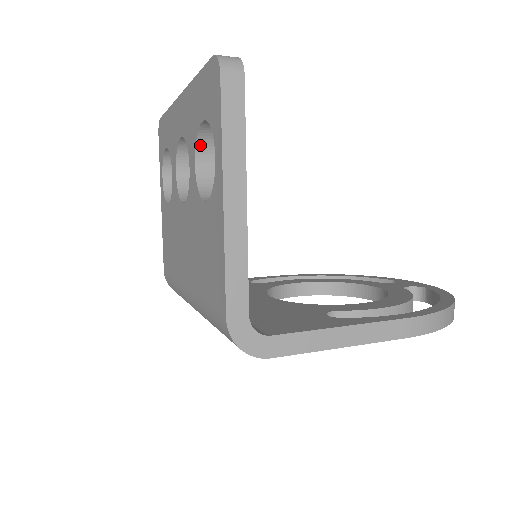
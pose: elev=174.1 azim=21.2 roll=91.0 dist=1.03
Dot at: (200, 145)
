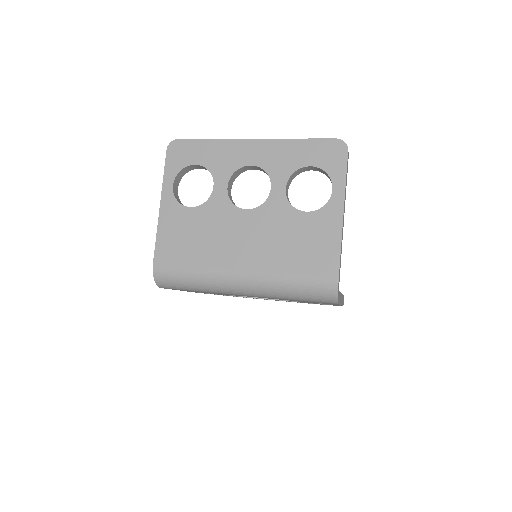
Dot at: (291, 177)
